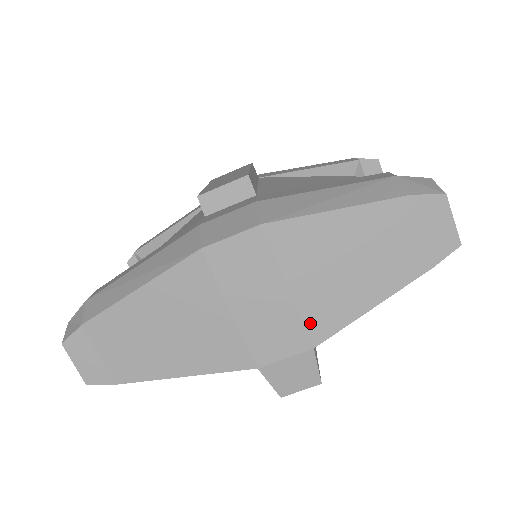
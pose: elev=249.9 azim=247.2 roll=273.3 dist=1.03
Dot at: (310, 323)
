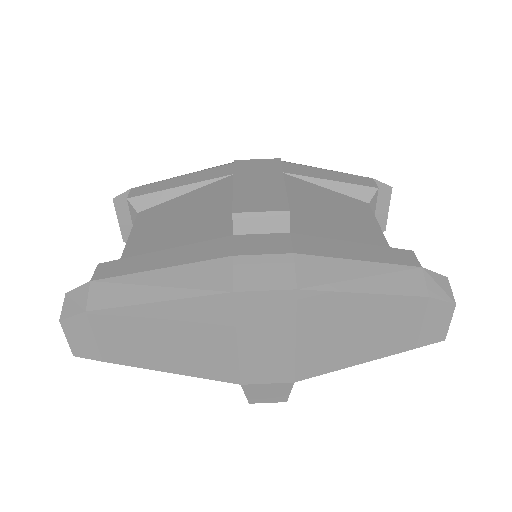
Dot at: (301, 366)
